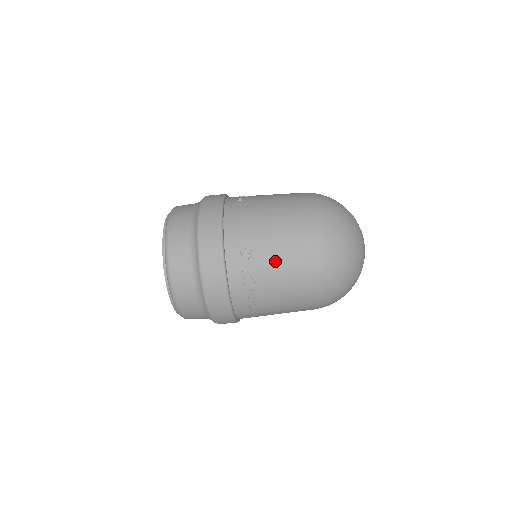
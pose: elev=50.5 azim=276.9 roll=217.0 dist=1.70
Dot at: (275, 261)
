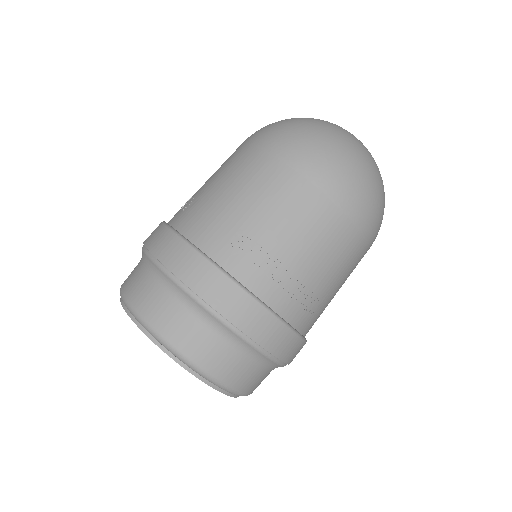
Dot at: (278, 217)
